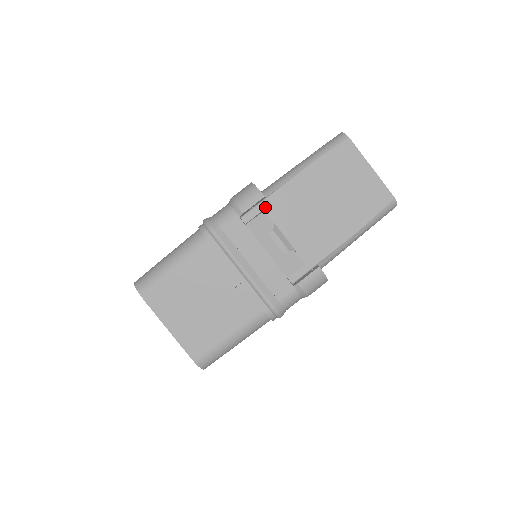
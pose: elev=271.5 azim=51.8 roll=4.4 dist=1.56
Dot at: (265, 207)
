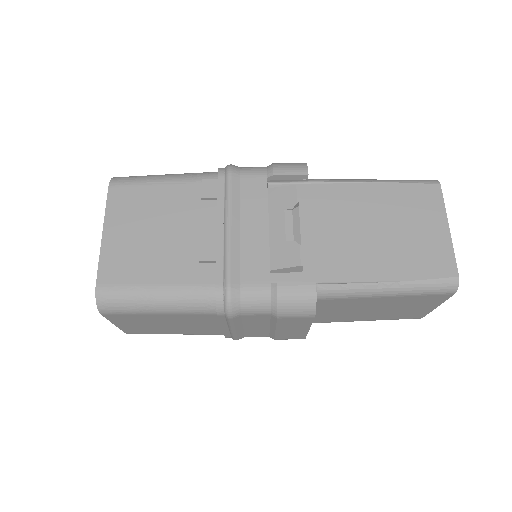
Dot at: (301, 190)
